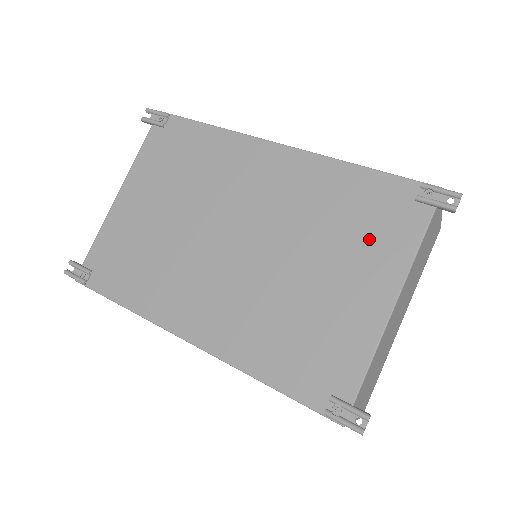
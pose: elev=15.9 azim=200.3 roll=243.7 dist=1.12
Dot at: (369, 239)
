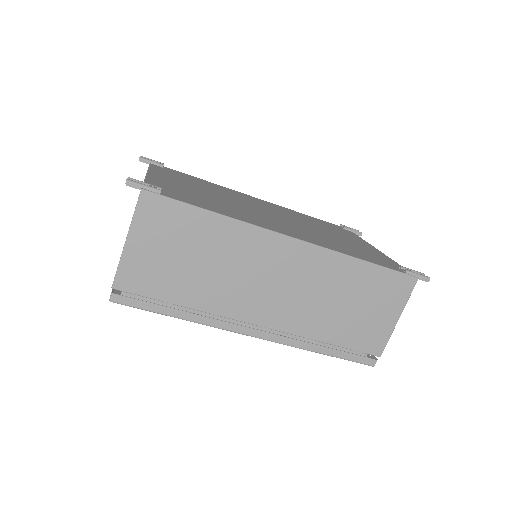
Dot at: (341, 232)
